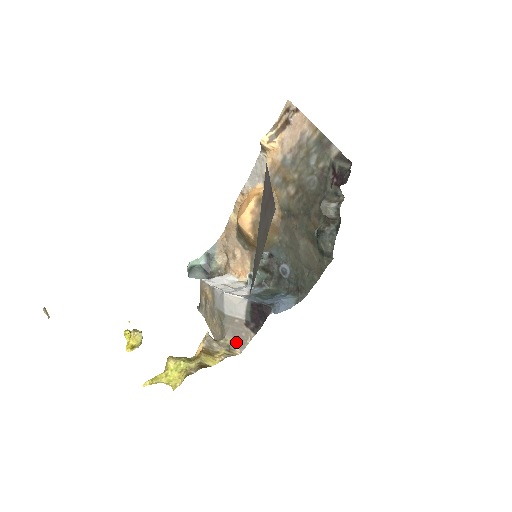
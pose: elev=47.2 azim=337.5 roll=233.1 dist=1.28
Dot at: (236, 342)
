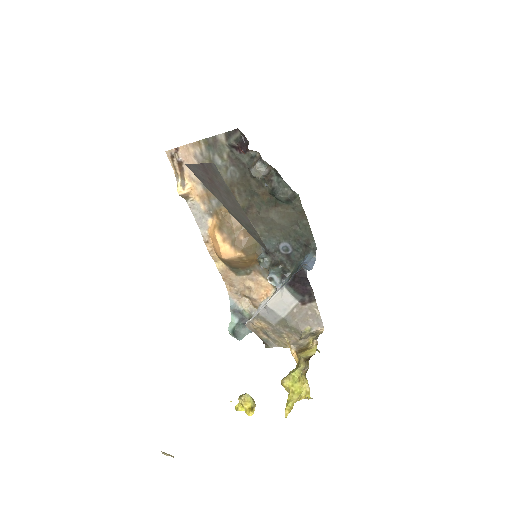
Dot at: (312, 325)
